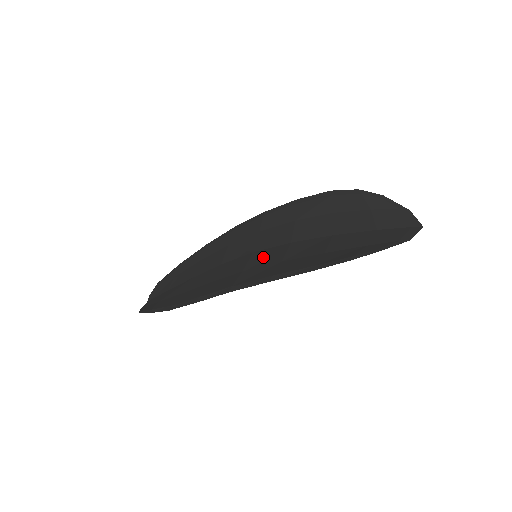
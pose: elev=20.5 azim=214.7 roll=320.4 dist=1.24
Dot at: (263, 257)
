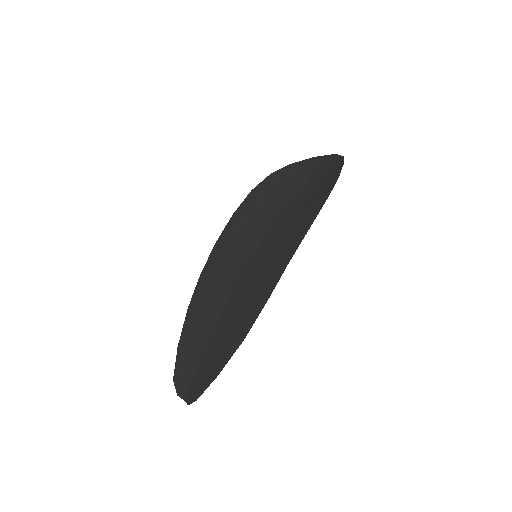
Dot at: (270, 242)
